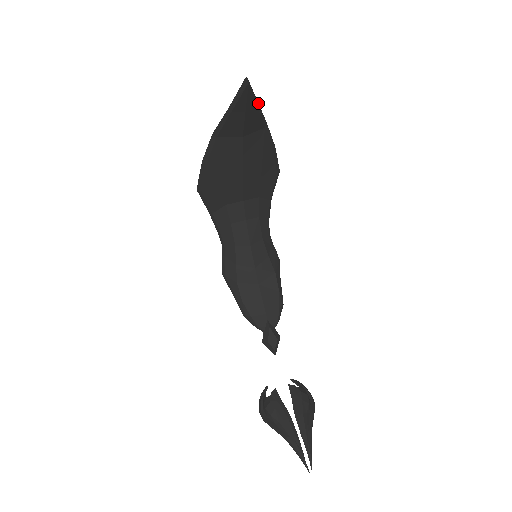
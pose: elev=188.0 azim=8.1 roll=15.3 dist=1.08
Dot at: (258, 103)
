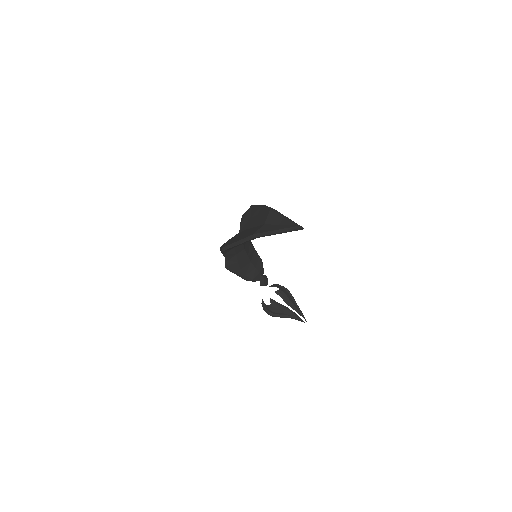
Dot at: (287, 217)
